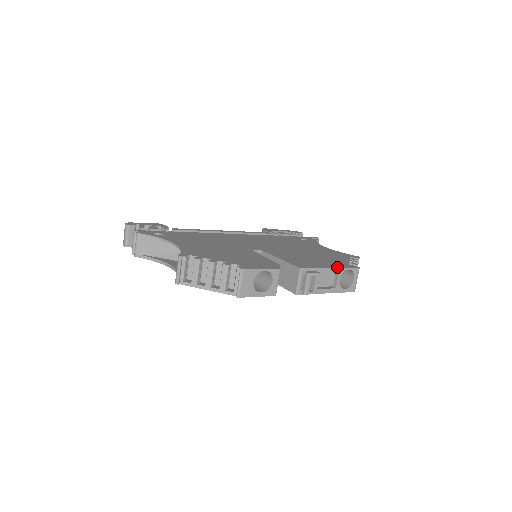
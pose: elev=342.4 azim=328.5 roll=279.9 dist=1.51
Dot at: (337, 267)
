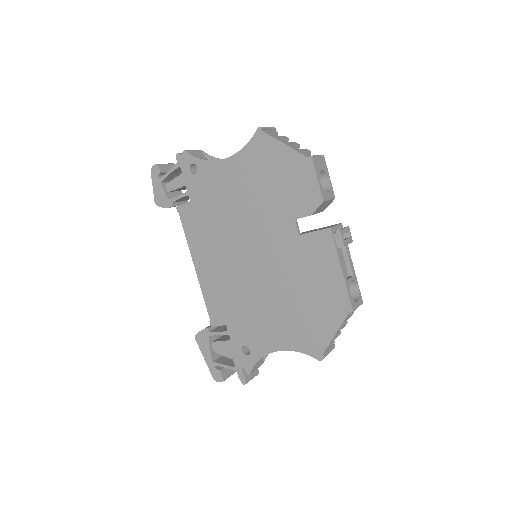
Dot at: (353, 272)
